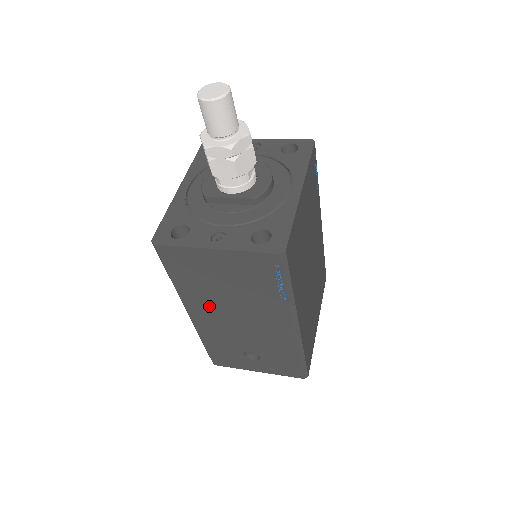
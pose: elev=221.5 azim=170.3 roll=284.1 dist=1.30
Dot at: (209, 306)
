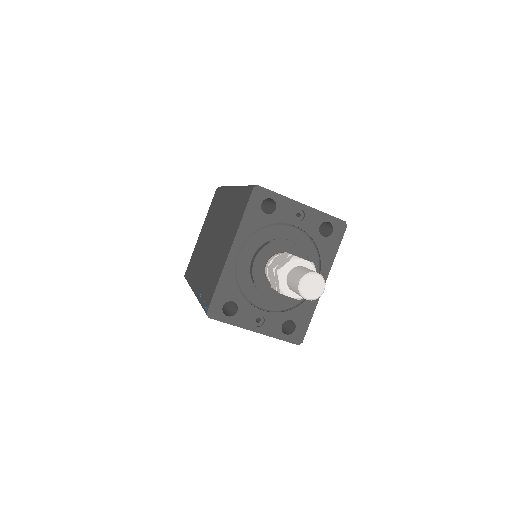
Dot at: occluded
